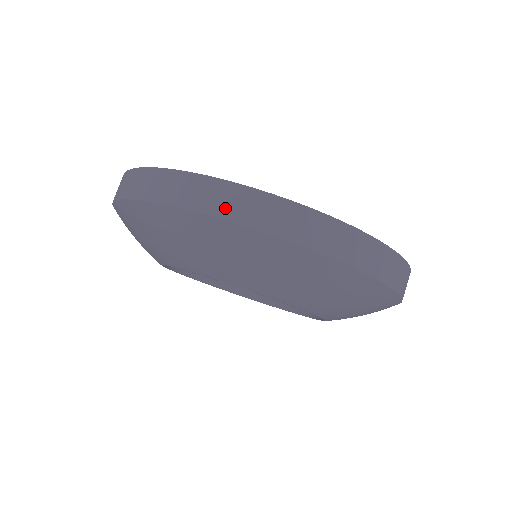
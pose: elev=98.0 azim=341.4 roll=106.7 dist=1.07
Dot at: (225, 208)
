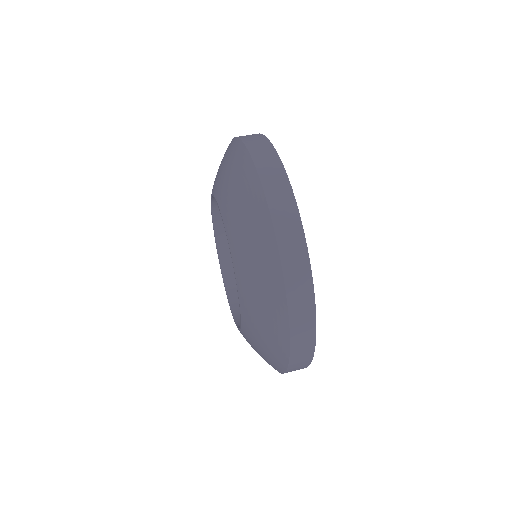
Dot at: (280, 217)
